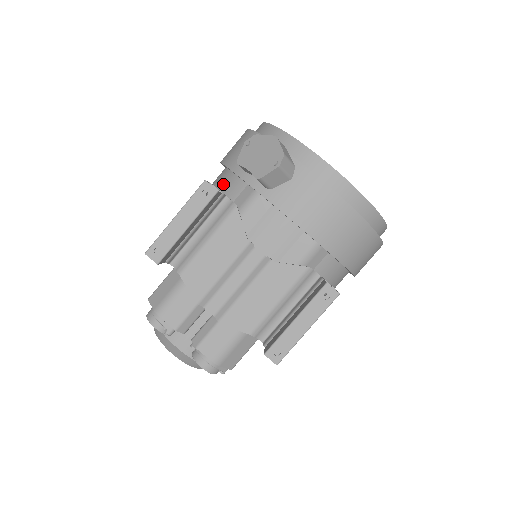
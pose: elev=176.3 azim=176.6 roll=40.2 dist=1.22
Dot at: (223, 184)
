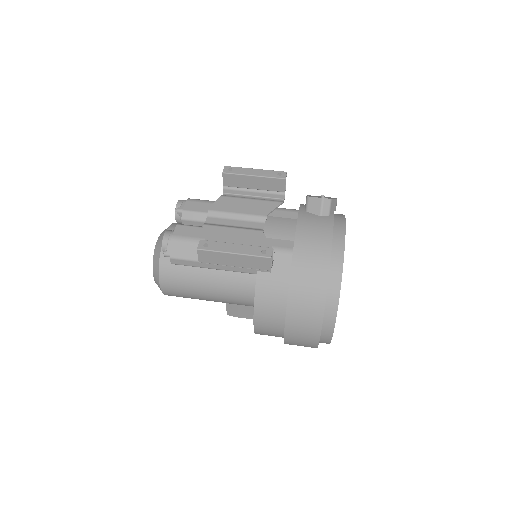
Dot at: occluded
